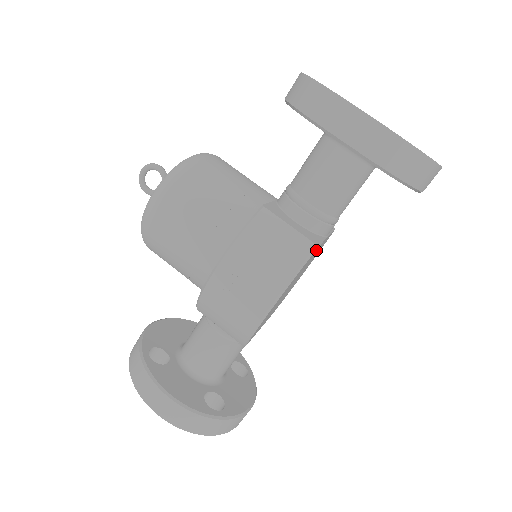
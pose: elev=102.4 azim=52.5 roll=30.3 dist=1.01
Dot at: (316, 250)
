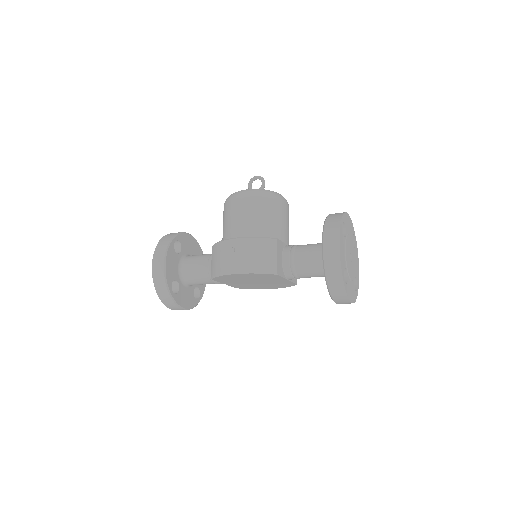
Dot at: (276, 276)
